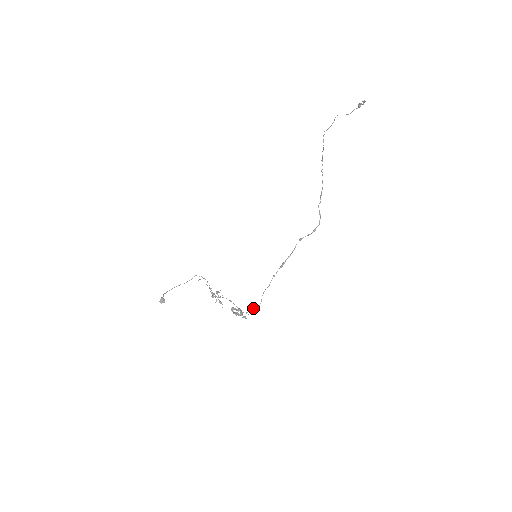
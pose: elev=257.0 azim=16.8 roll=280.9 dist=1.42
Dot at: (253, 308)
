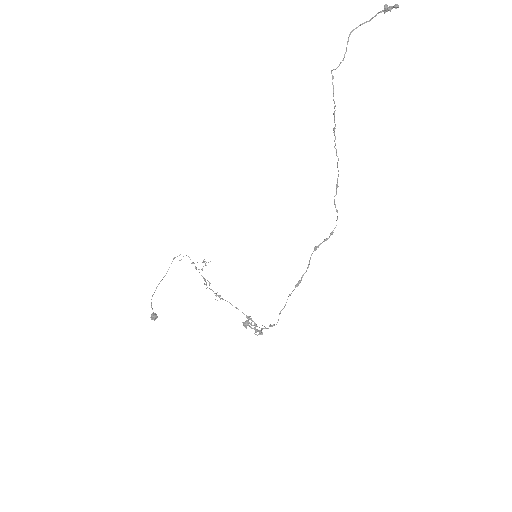
Dot at: (269, 325)
